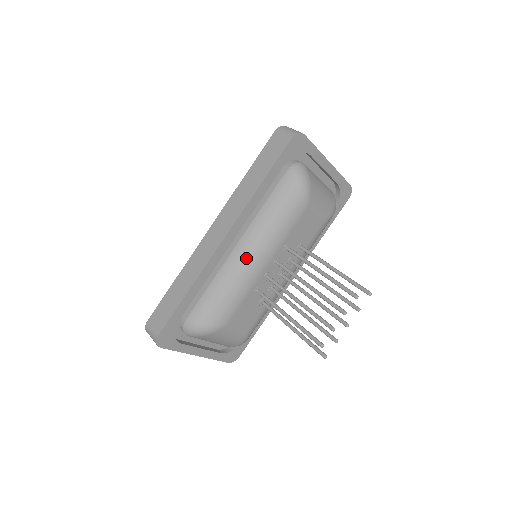
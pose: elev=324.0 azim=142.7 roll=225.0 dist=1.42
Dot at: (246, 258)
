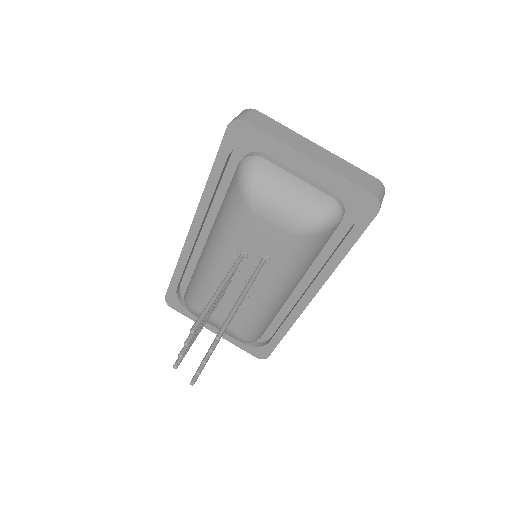
Dot at: (207, 253)
